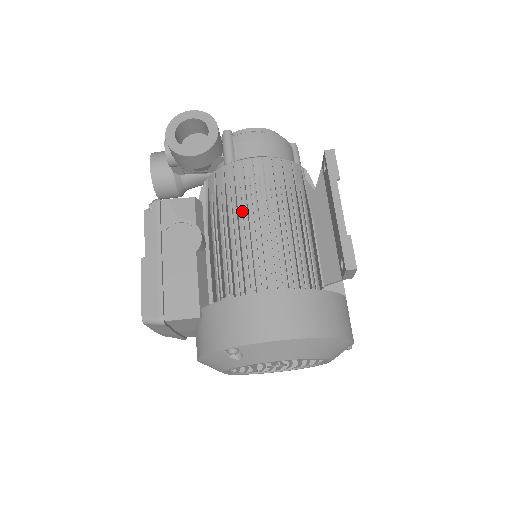
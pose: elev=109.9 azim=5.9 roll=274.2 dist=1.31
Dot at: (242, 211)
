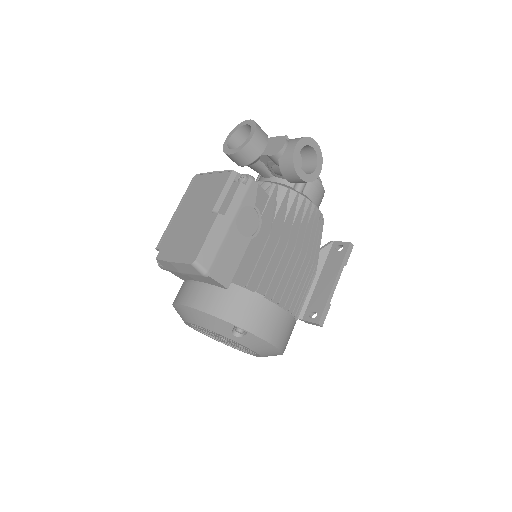
Dot at: occluded
